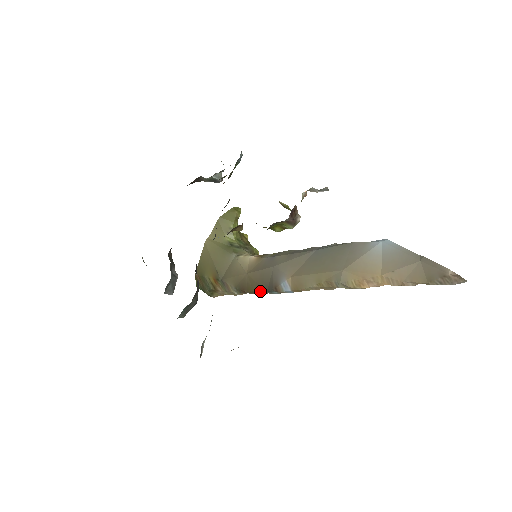
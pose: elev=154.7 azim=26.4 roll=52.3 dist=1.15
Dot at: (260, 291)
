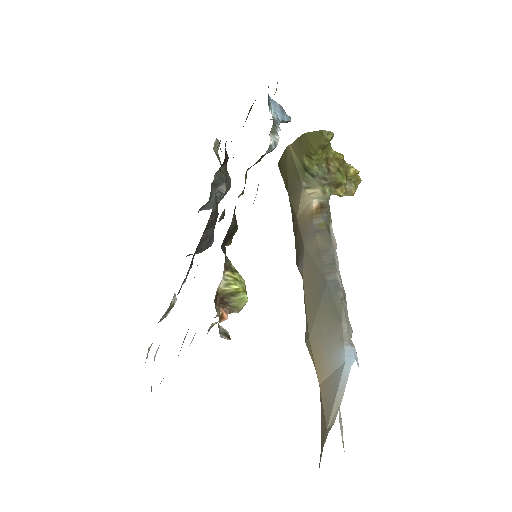
Dot at: (295, 247)
